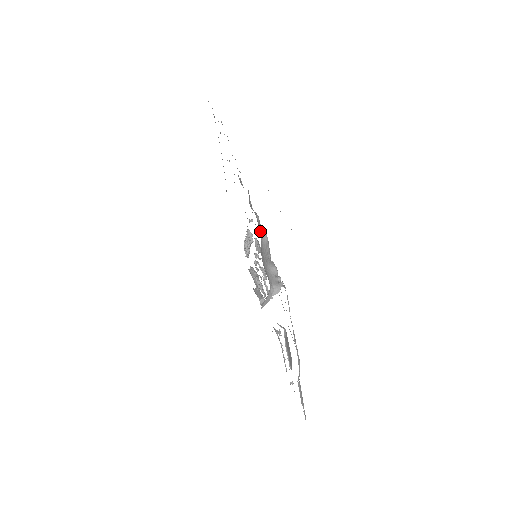
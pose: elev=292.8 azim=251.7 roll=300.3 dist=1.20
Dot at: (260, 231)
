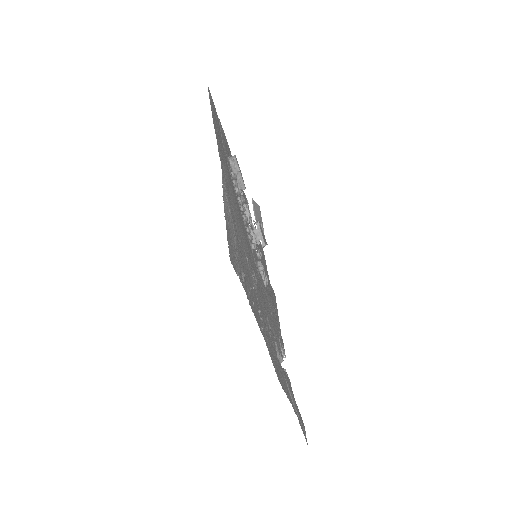
Dot at: occluded
